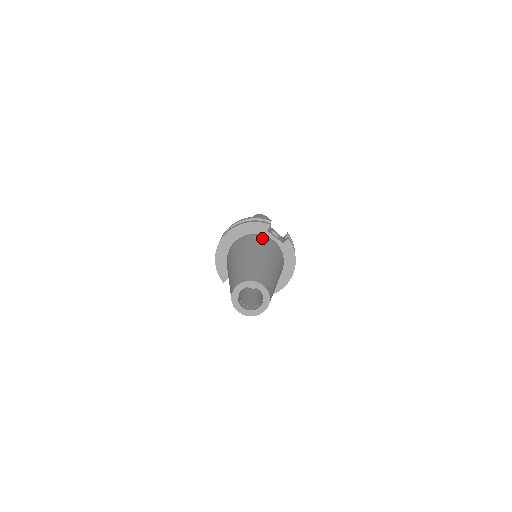
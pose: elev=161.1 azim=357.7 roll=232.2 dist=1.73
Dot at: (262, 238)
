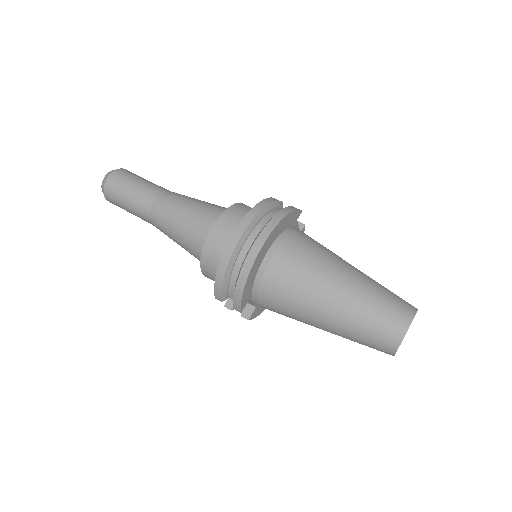
Dot at: (305, 234)
